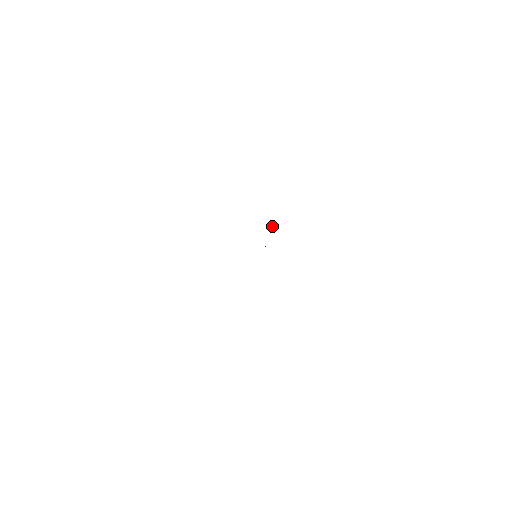
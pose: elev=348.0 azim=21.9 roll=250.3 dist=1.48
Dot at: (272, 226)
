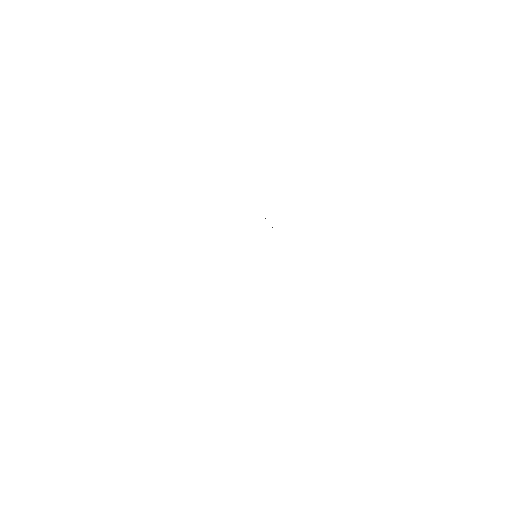
Dot at: occluded
